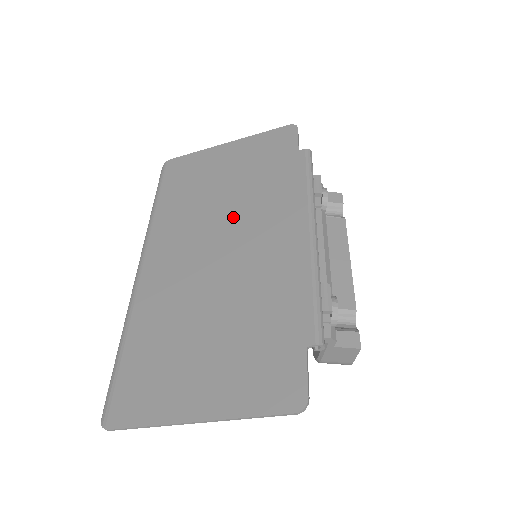
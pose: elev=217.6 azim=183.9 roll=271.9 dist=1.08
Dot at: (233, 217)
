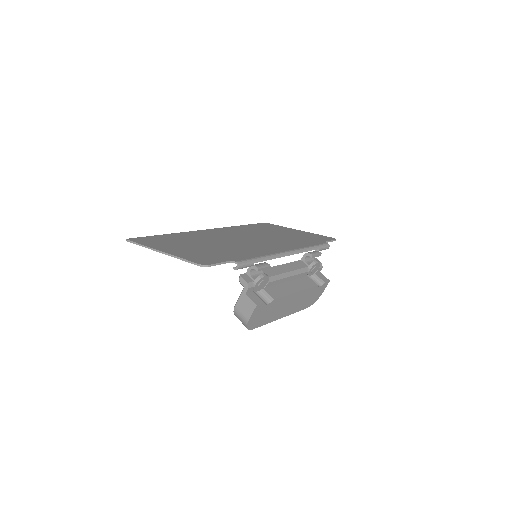
Dot at: (264, 238)
